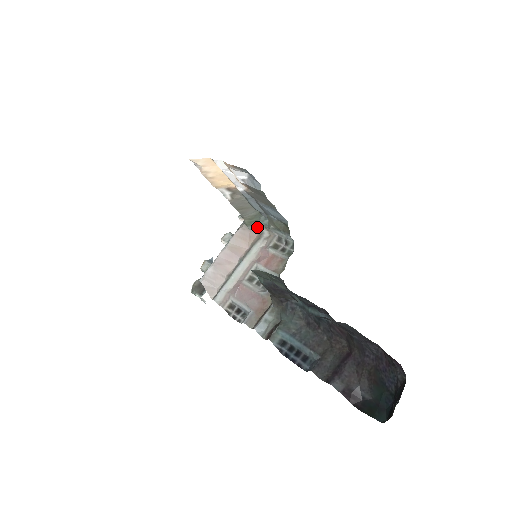
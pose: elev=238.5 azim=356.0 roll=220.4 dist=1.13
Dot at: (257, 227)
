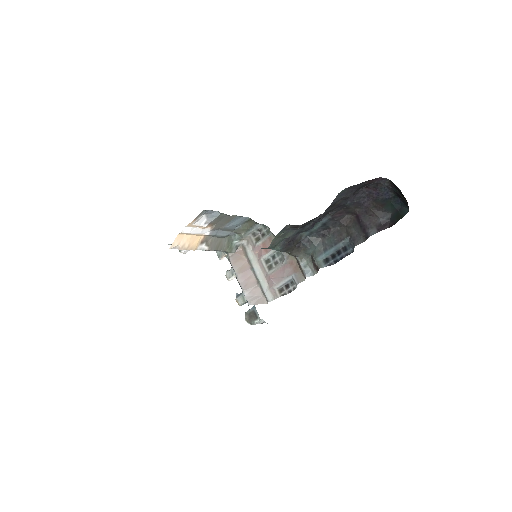
Dot at: (236, 246)
